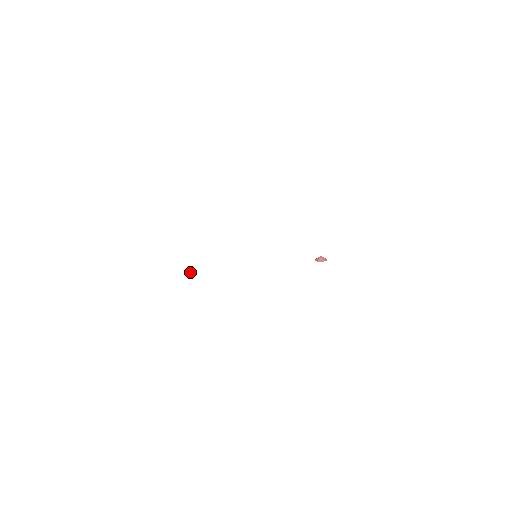
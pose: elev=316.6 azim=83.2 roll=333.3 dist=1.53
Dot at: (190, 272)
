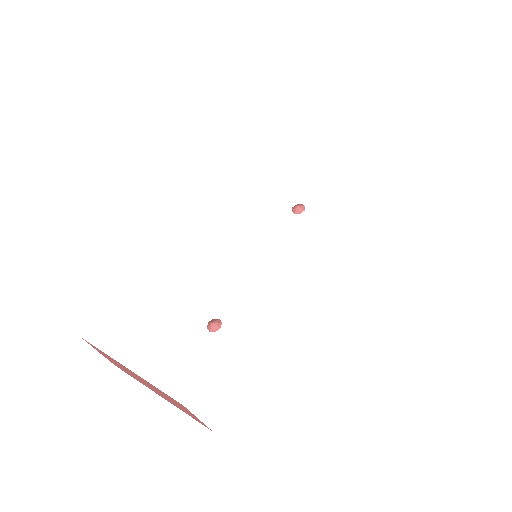
Dot at: occluded
